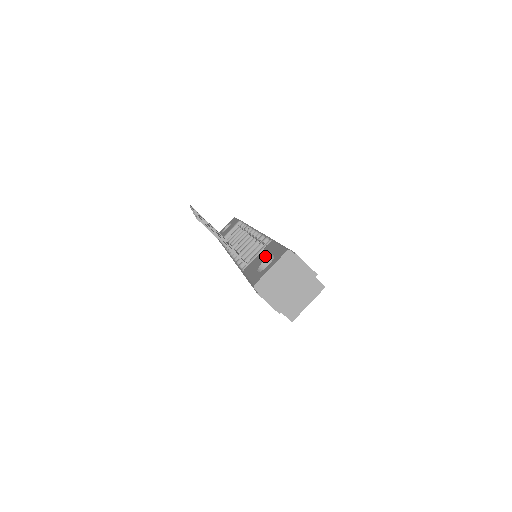
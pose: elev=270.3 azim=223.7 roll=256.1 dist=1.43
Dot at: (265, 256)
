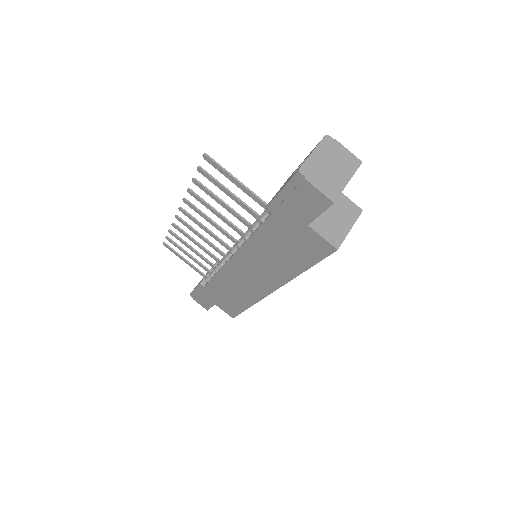
Dot at: occluded
